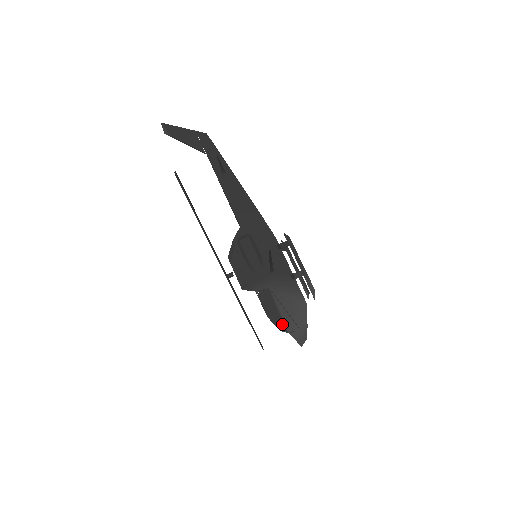
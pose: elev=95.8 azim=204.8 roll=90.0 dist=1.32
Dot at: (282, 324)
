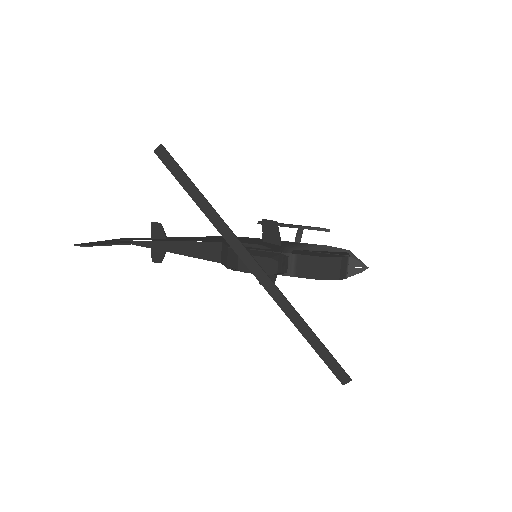
Dot at: (336, 255)
